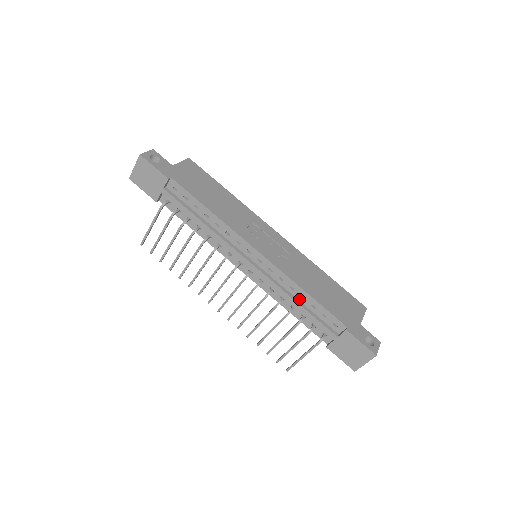
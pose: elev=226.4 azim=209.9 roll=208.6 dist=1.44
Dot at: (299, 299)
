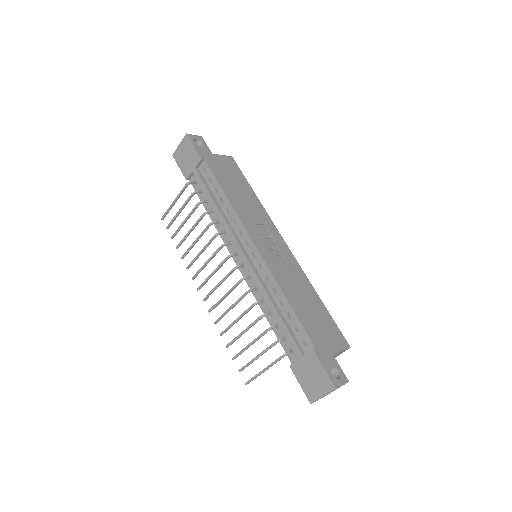
Dot at: (278, 305)
